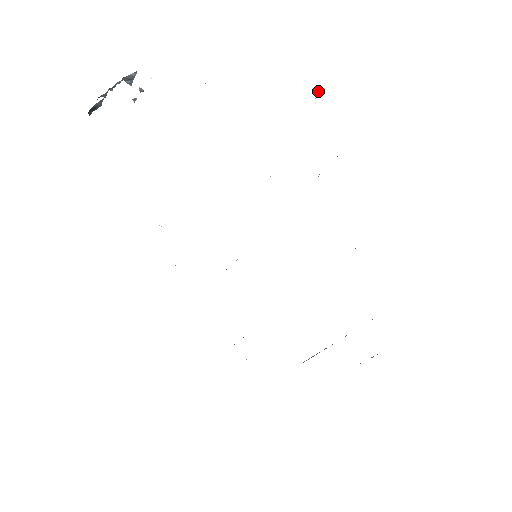
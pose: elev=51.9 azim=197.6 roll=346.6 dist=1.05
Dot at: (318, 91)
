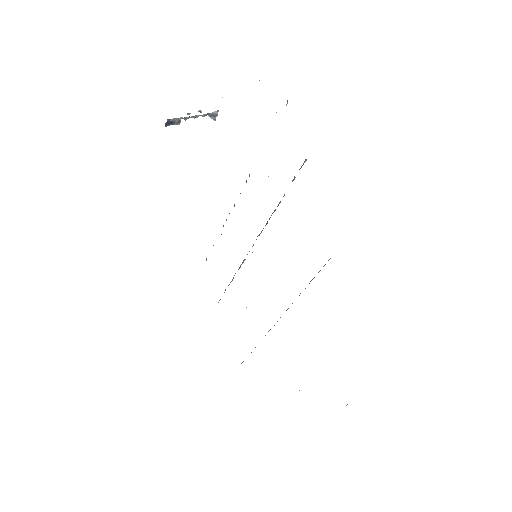
Dot at: (287, 101)
